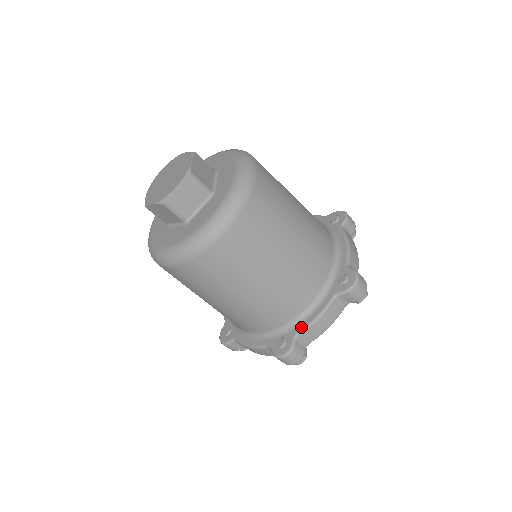
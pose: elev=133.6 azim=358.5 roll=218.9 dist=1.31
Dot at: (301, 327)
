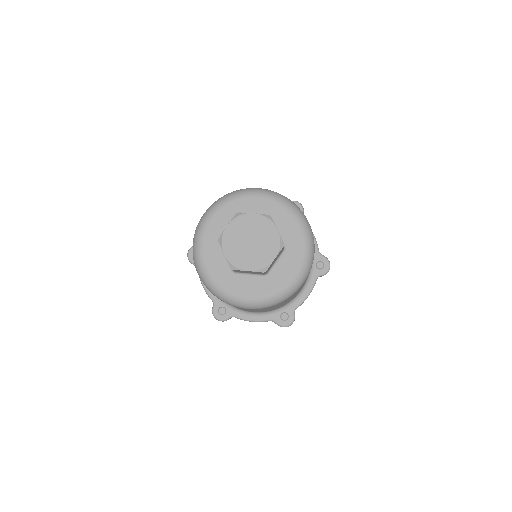
Dot at: (240, 316)
